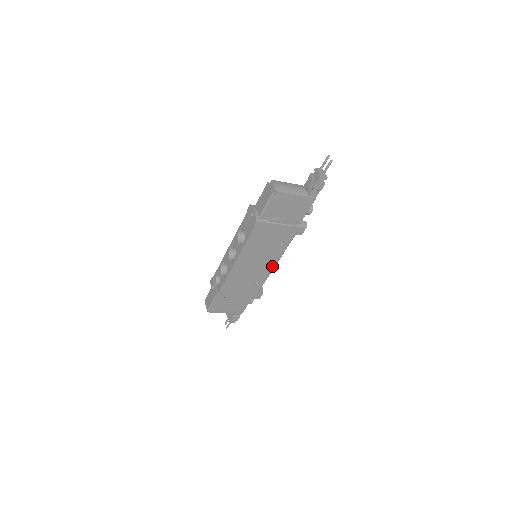
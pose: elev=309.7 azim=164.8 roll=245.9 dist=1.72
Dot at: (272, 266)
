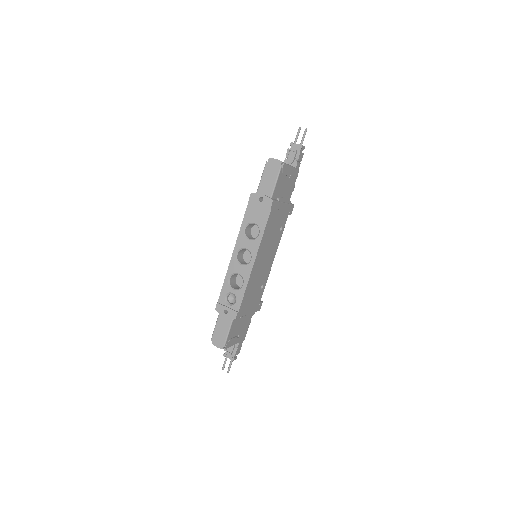
Dot at: (272, 261)
